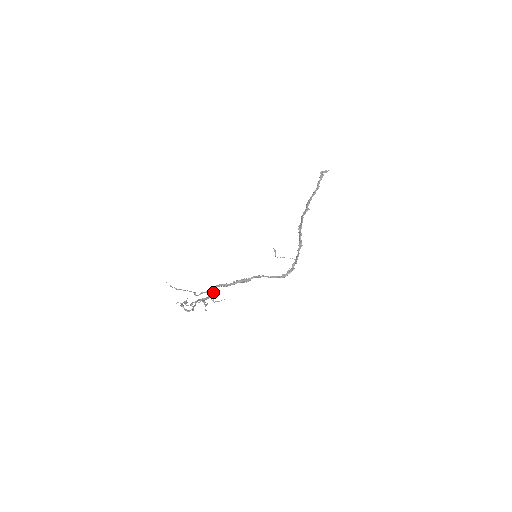
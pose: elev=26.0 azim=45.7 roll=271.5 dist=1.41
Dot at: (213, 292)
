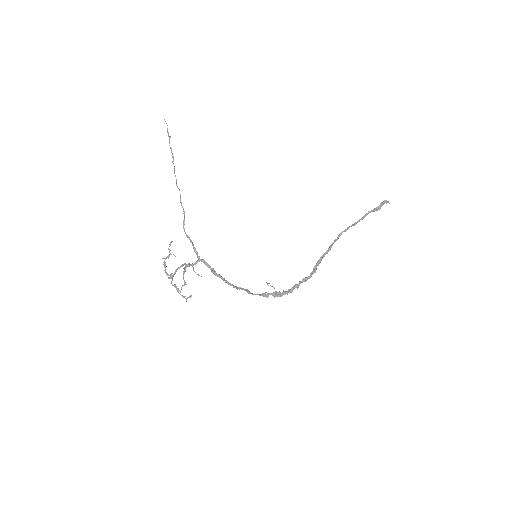
Dot at: occluded
